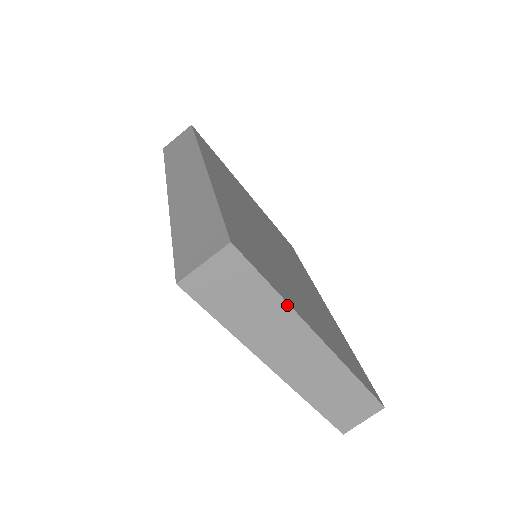
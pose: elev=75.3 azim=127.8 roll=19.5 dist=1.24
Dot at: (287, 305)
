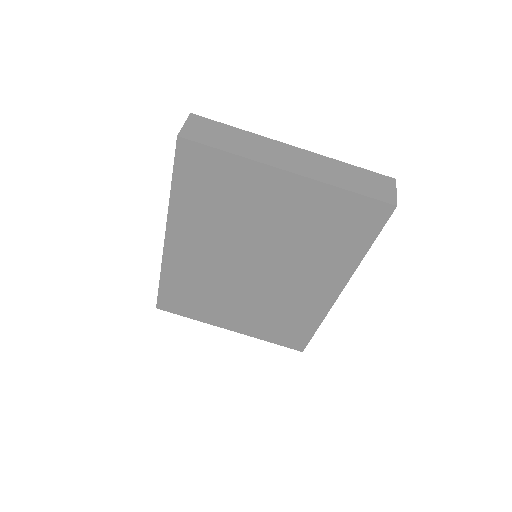
Dot at: (252, 134)
